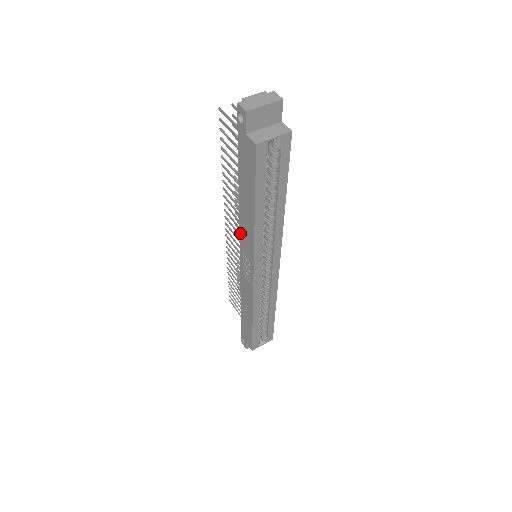
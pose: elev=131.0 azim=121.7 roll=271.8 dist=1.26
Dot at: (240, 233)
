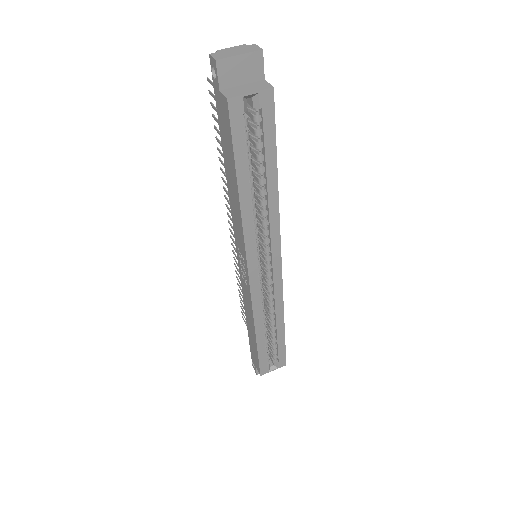
Dot at: (233, 224)
